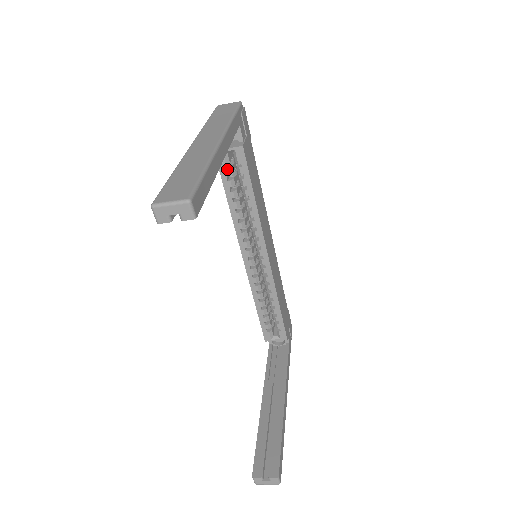
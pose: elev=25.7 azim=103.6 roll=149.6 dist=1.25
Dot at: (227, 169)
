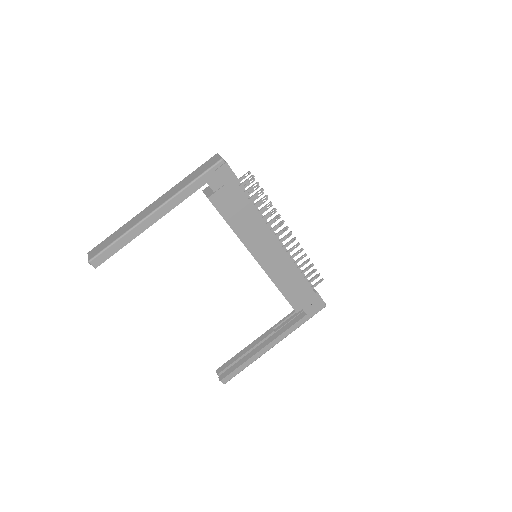
Dot at: occluded
